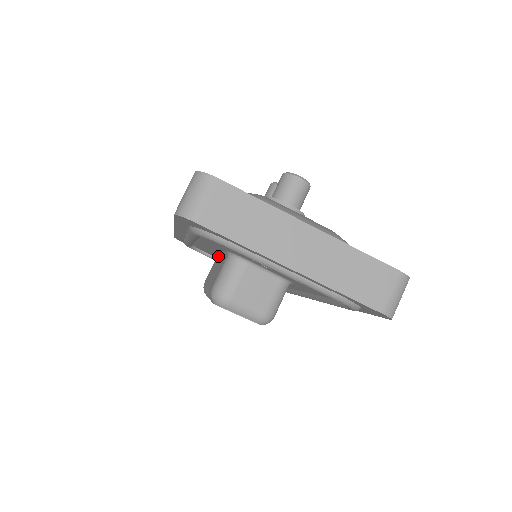
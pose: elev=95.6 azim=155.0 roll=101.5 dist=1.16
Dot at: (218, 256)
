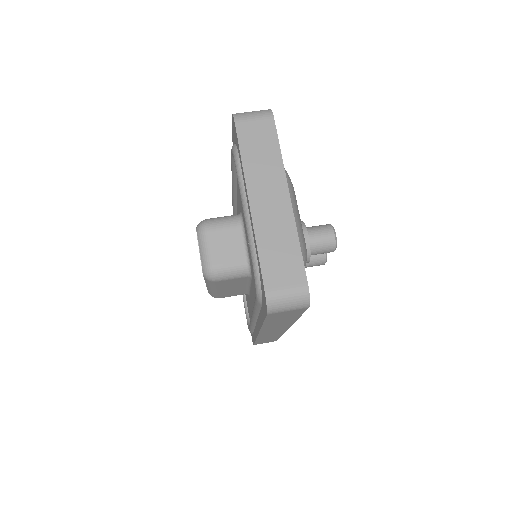
Dot at: occluded
